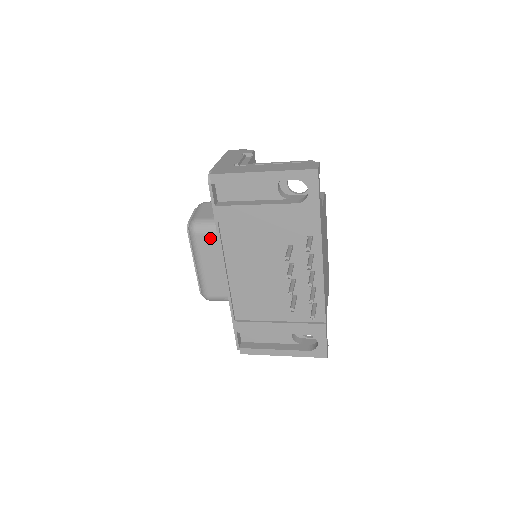
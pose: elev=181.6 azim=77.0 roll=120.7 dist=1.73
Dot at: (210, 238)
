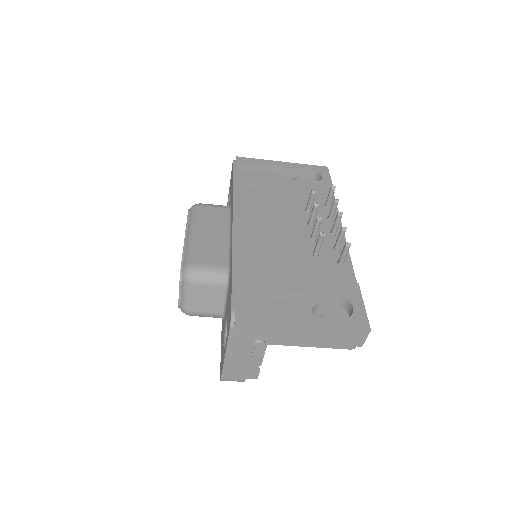
Dot at: (216, 211)
